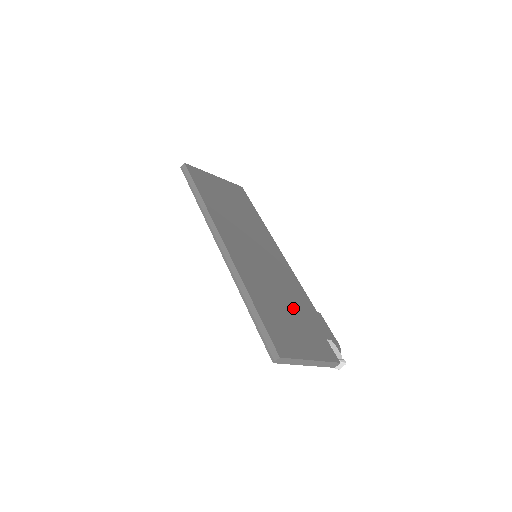
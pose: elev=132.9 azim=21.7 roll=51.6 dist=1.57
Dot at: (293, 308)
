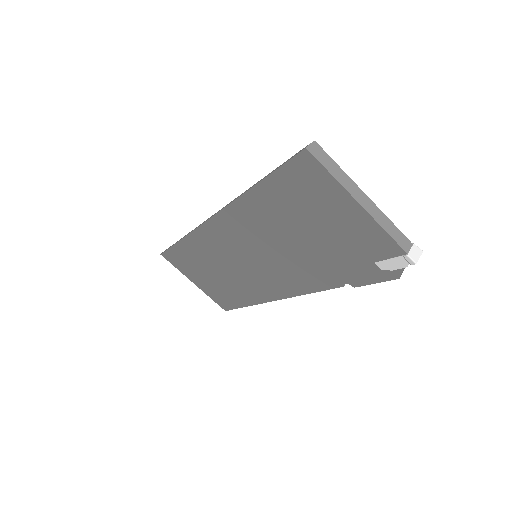
Dot at: occluded
